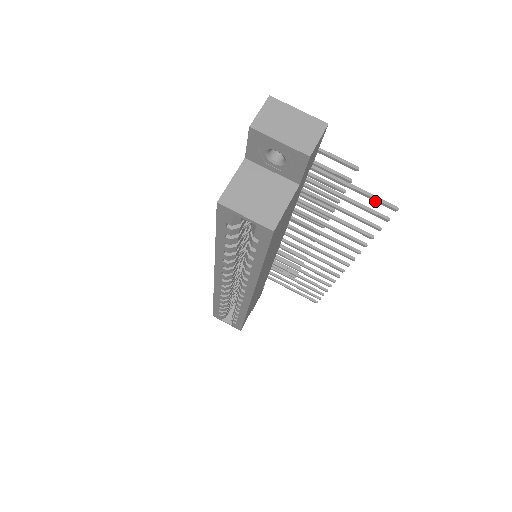
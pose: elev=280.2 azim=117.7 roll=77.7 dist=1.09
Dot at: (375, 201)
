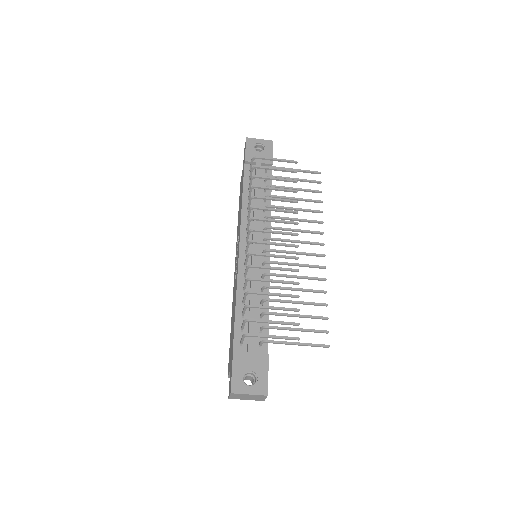
Dot at: (314, 345)
